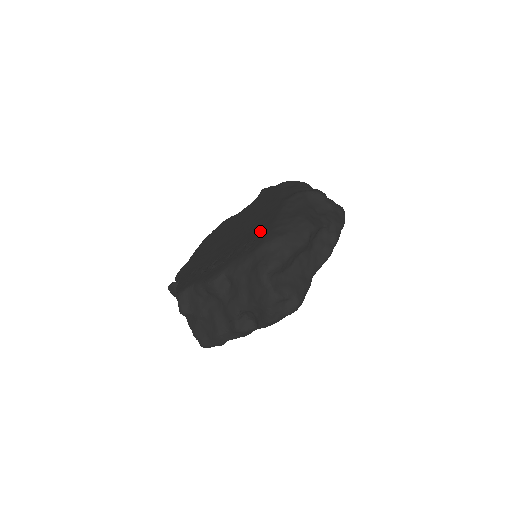
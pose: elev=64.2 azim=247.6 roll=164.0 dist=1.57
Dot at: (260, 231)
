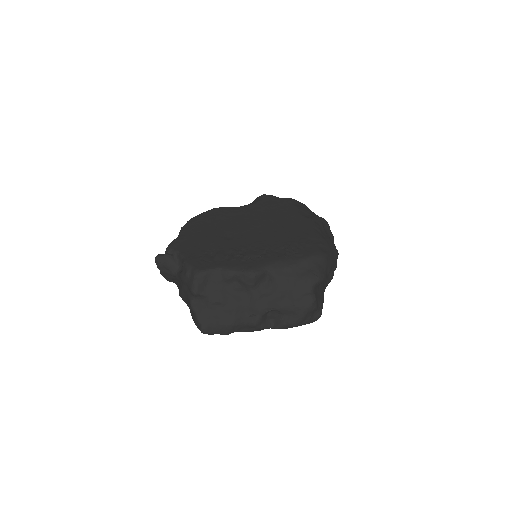
Dot at: (298, 240)
